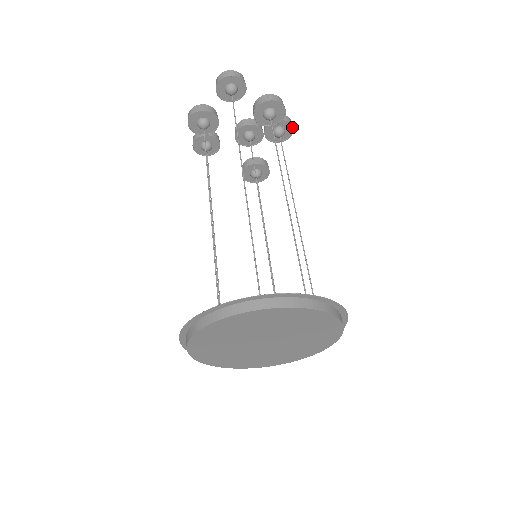
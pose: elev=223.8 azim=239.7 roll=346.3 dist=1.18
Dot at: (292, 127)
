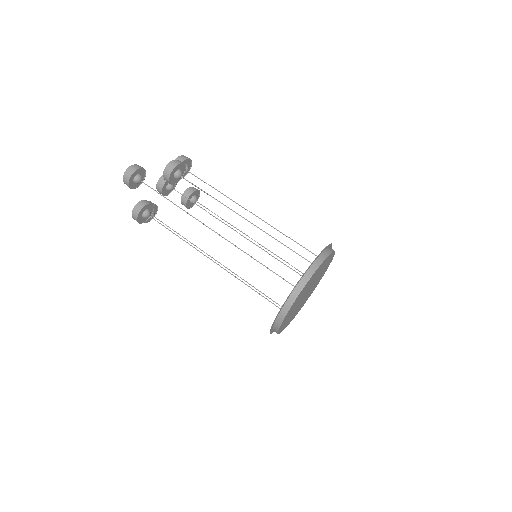
Dot at: (189, 159)
